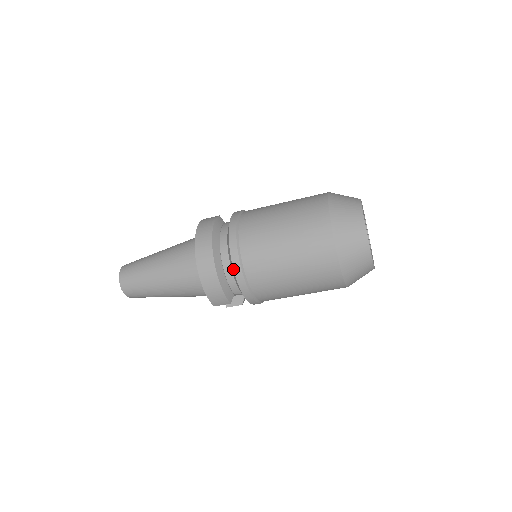
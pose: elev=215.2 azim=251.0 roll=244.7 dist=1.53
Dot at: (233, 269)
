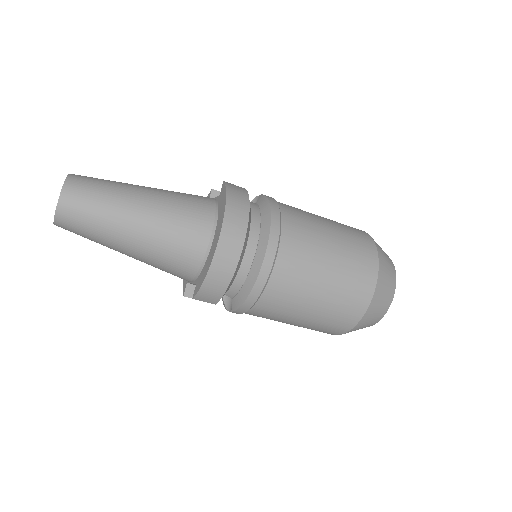
Dot at: (259, 273)
